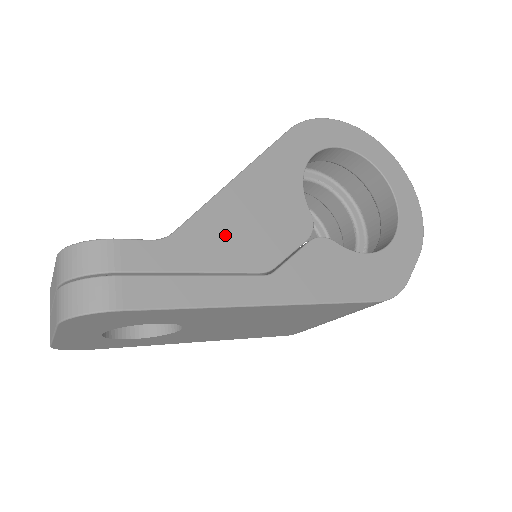
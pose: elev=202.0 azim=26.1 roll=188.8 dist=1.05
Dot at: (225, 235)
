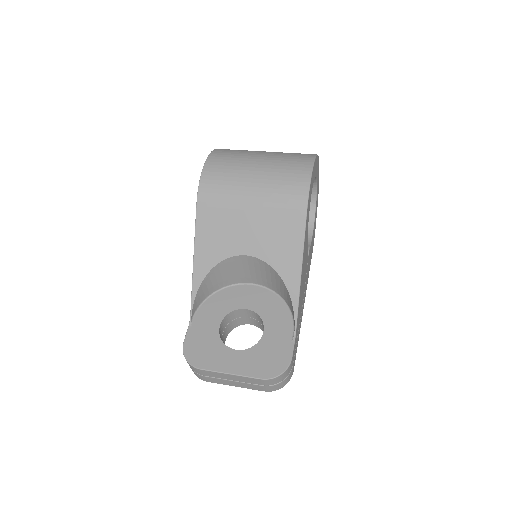
Dot at: occluded
